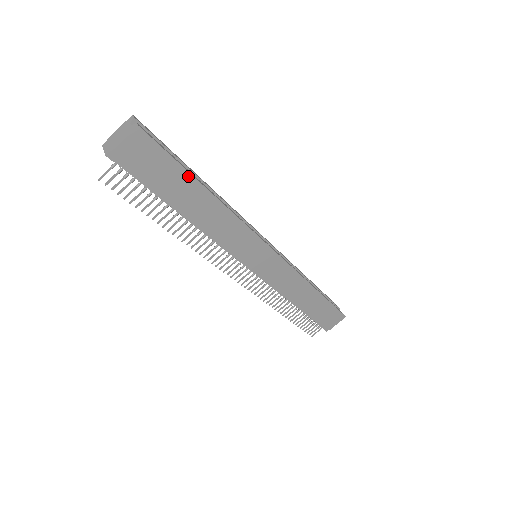
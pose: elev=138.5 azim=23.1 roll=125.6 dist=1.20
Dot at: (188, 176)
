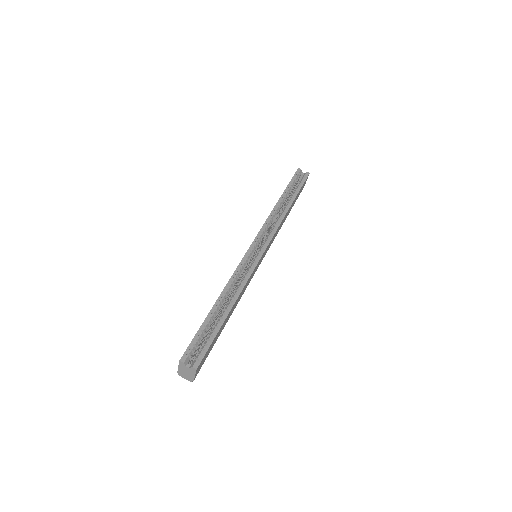
Dot at: (221, 327)
